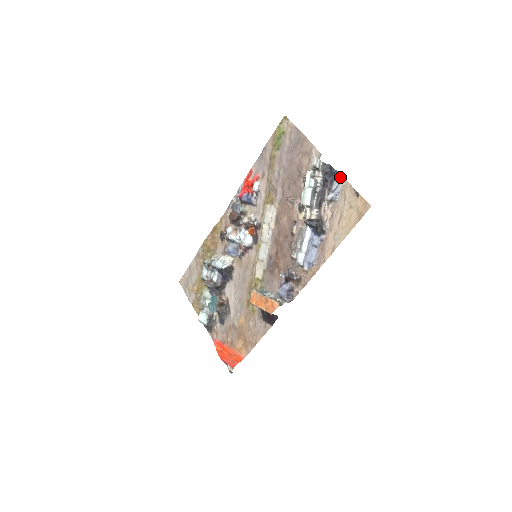
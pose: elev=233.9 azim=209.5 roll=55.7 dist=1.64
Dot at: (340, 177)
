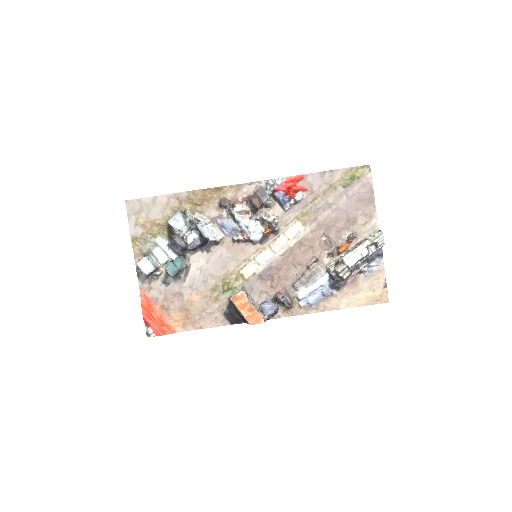
Dot at: (381, 261)
